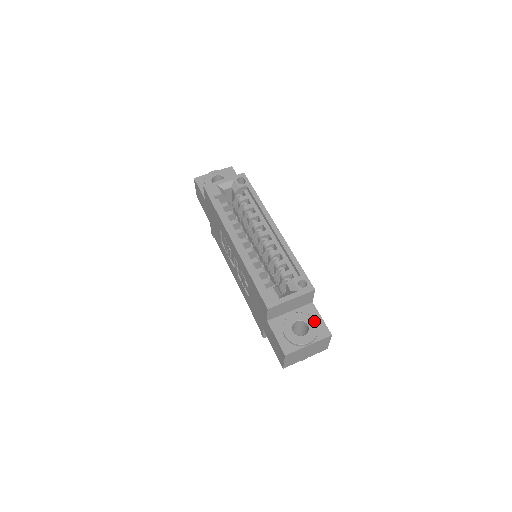
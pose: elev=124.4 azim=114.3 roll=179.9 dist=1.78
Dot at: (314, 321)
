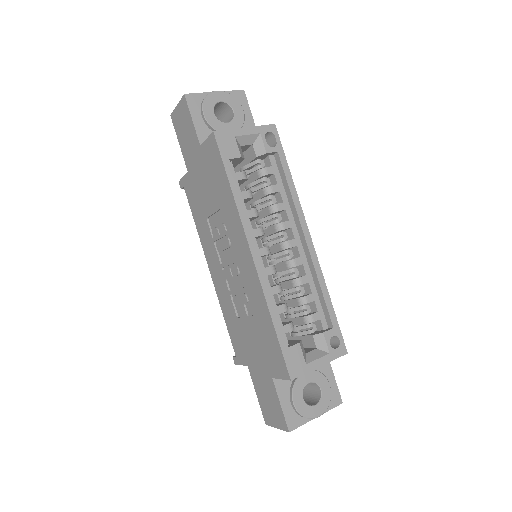
Dot at: (328, 384)
